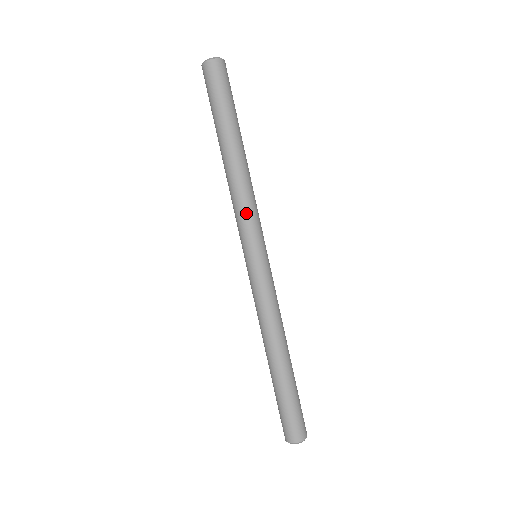
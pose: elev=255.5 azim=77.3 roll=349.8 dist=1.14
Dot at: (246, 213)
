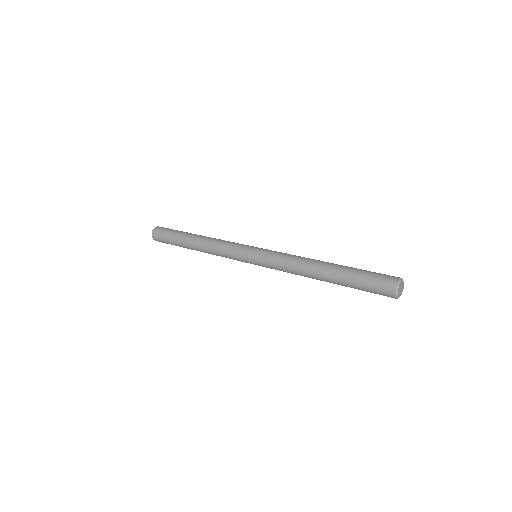
Dot at: (228, 244)
